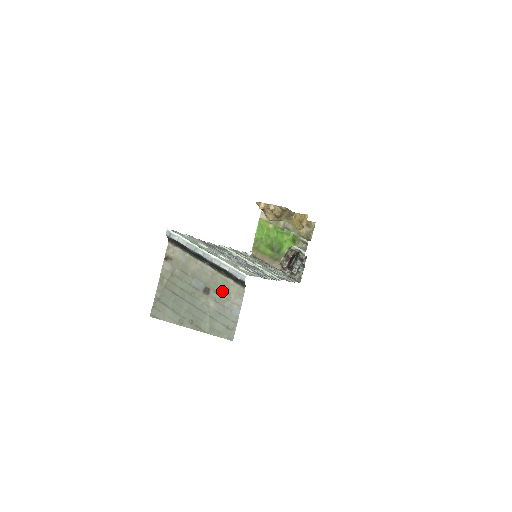
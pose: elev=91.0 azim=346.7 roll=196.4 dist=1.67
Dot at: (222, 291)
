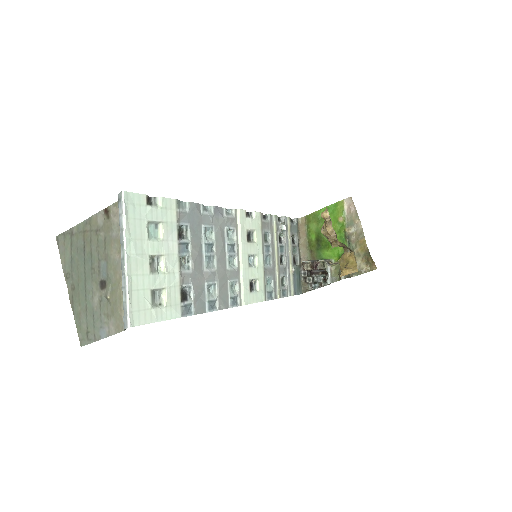
Dot at: (111, 304)
